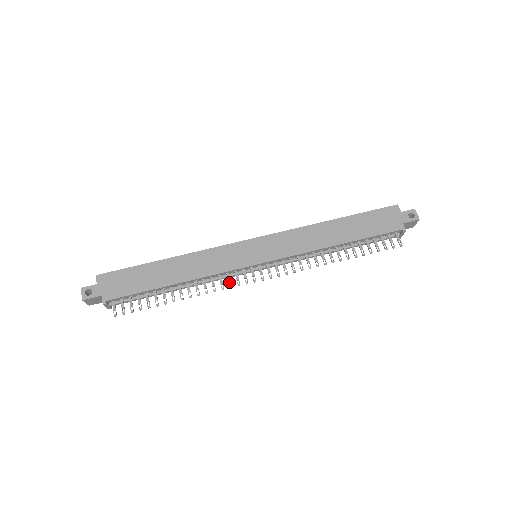
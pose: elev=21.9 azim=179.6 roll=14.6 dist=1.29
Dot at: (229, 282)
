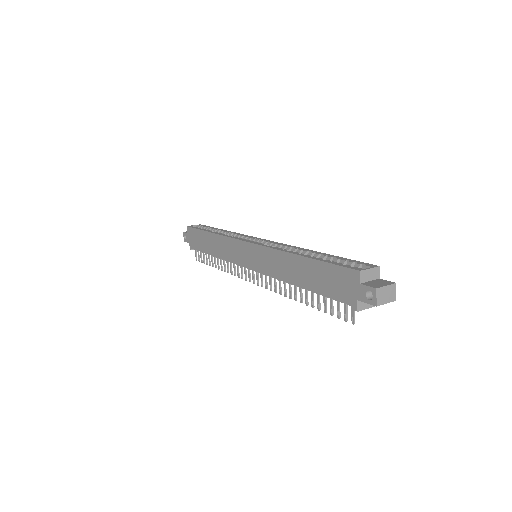
Dot at: (238, 272)
